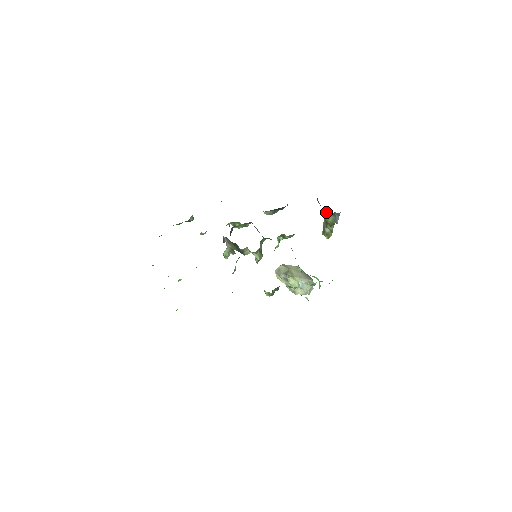
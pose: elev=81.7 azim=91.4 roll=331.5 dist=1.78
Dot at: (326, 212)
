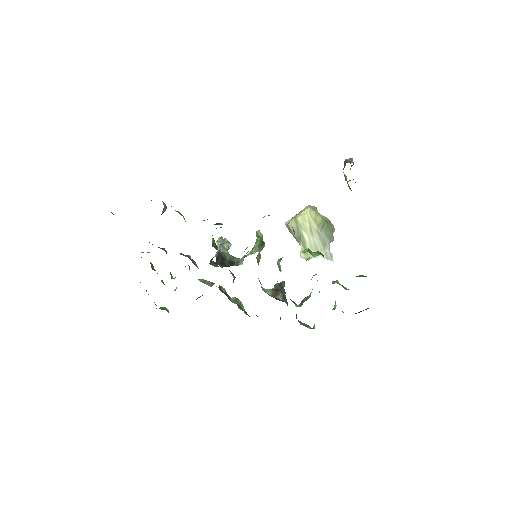
Dot at: occluded
